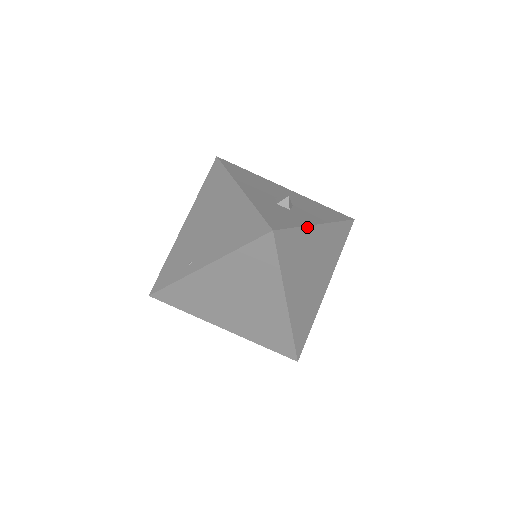
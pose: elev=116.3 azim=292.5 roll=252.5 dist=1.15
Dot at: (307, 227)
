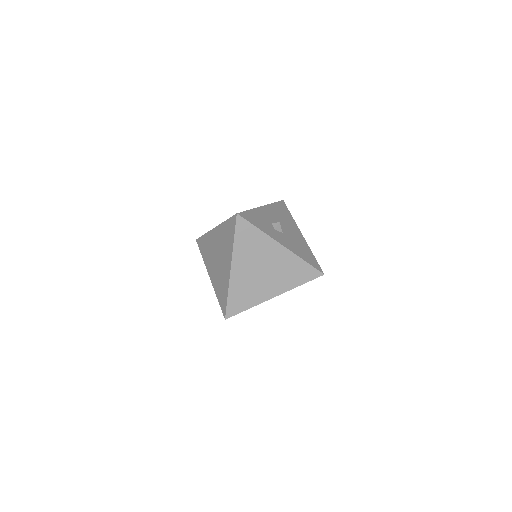
Dot at: (268, 236)
